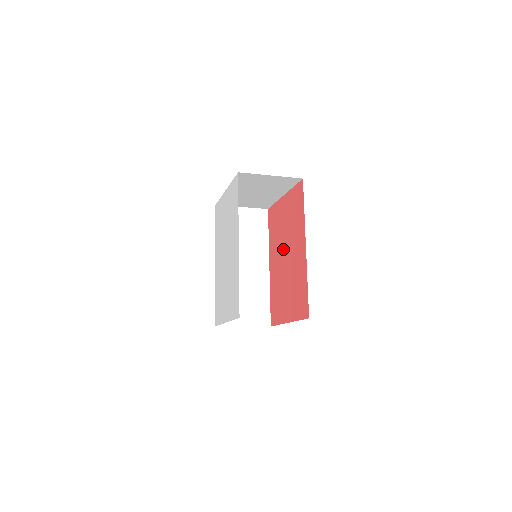
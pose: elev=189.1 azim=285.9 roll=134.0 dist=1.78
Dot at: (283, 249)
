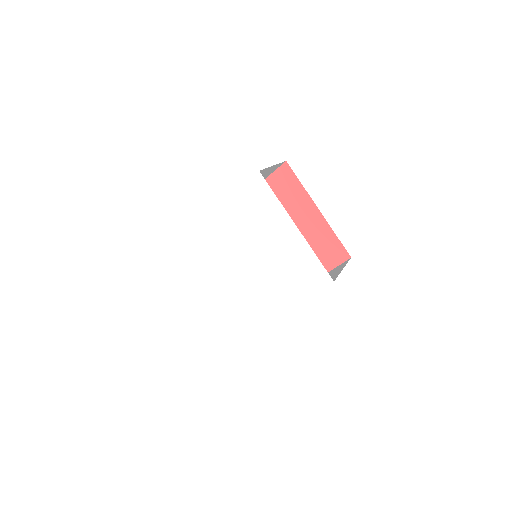
Dot at: occluded
